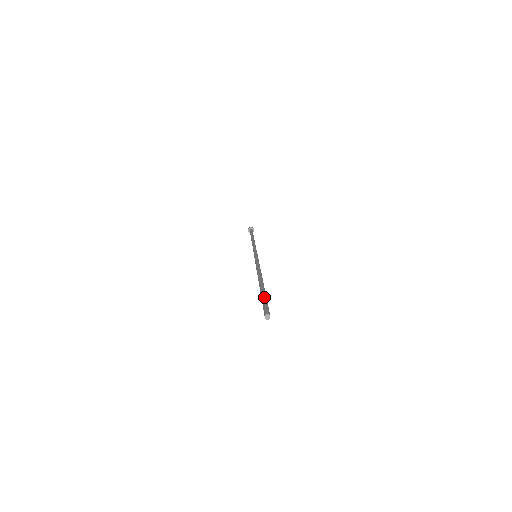
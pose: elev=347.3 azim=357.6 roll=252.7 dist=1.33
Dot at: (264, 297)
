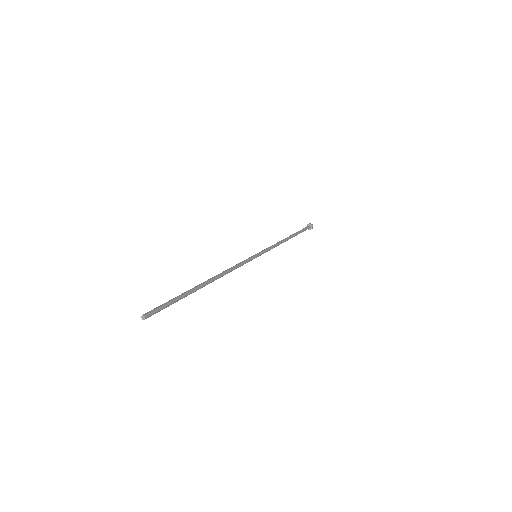
Dot at: (171, 300)
